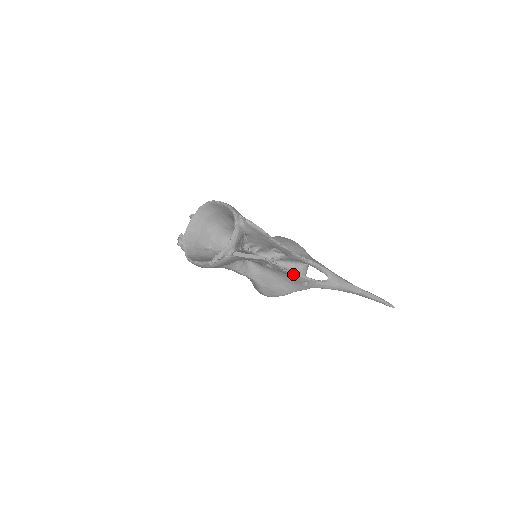
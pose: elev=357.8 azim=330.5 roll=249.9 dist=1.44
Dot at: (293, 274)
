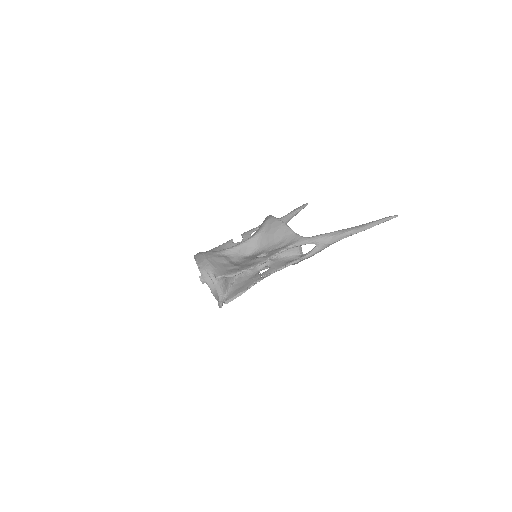
Dot at: (283, 268)
